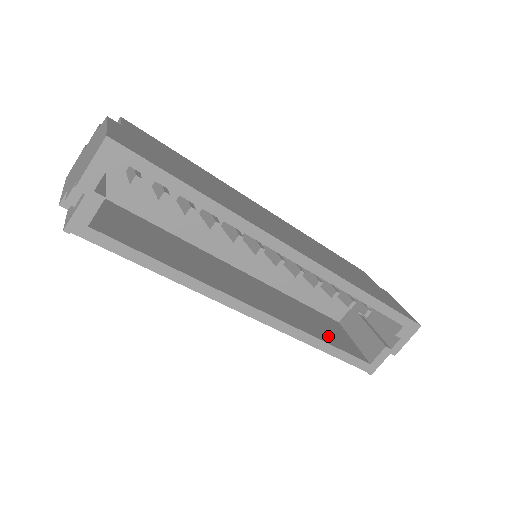
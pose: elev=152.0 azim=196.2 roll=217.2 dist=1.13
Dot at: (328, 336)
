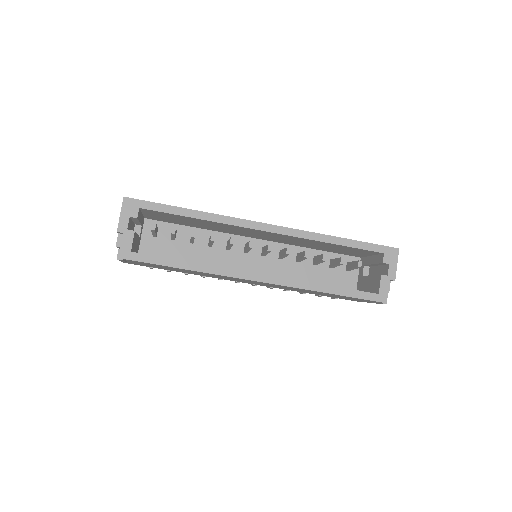
Dot at: occluded
